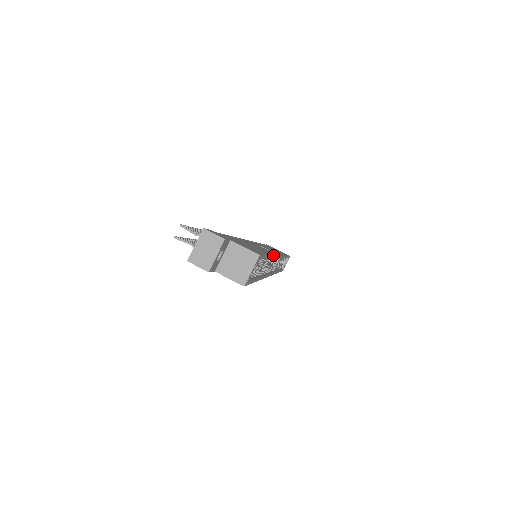
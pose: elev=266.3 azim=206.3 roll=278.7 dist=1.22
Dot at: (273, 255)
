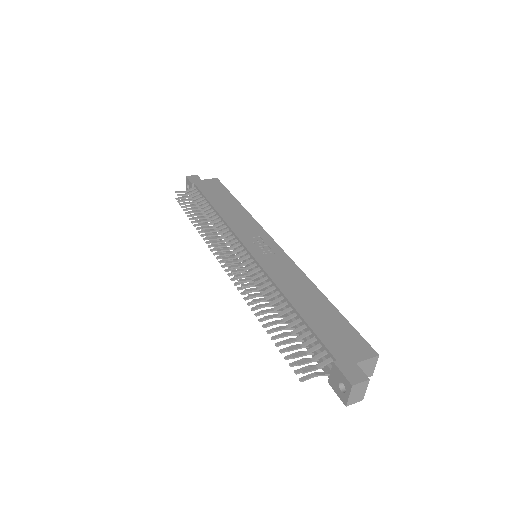
Dot at: (314, 284)
